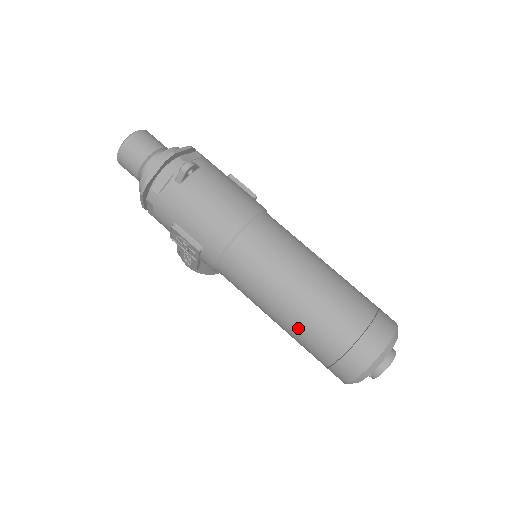
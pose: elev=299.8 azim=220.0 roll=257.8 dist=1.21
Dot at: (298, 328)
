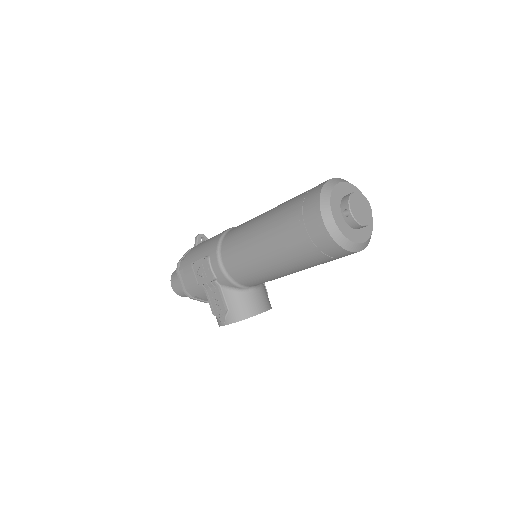
Dot at: (272, 226)
